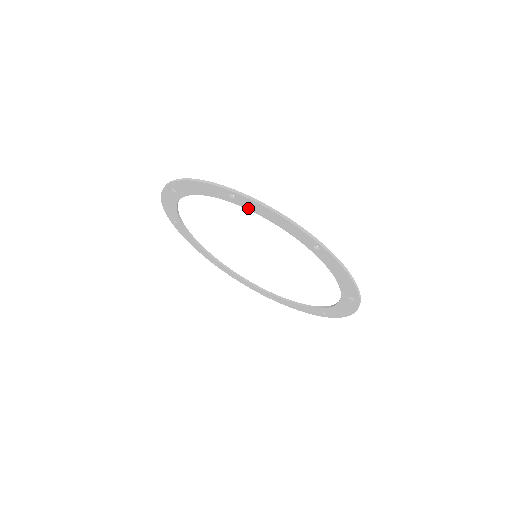
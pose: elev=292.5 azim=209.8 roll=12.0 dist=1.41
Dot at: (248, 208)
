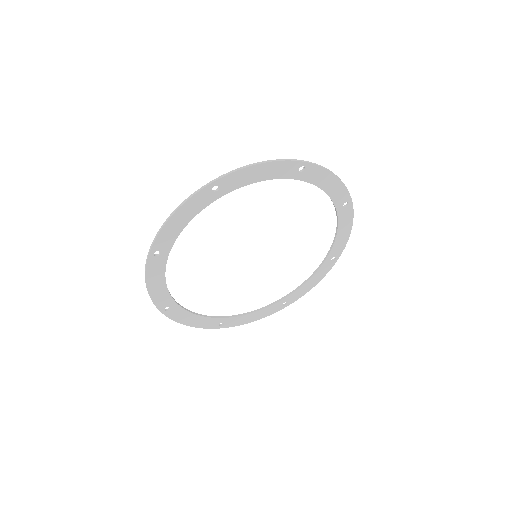
Dot at: (308, 180)
